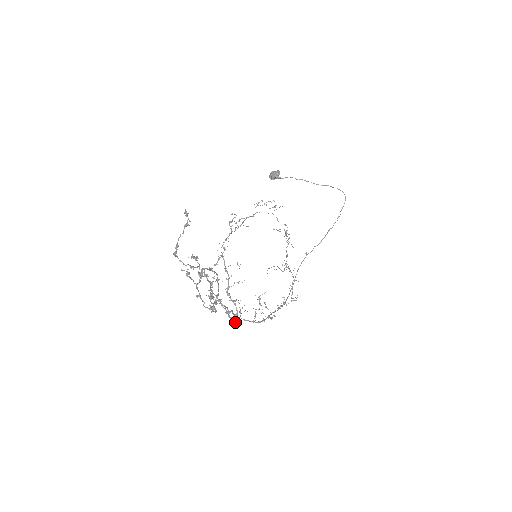
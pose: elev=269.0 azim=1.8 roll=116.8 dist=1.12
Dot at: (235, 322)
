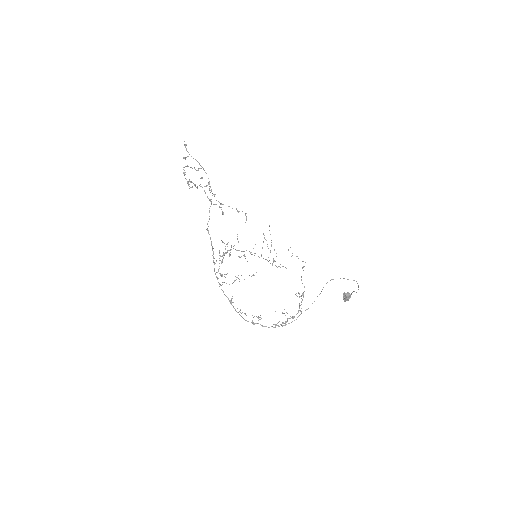
Dot at: occluded
